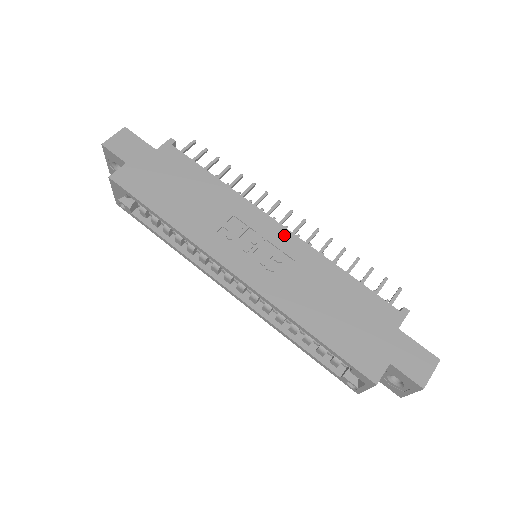
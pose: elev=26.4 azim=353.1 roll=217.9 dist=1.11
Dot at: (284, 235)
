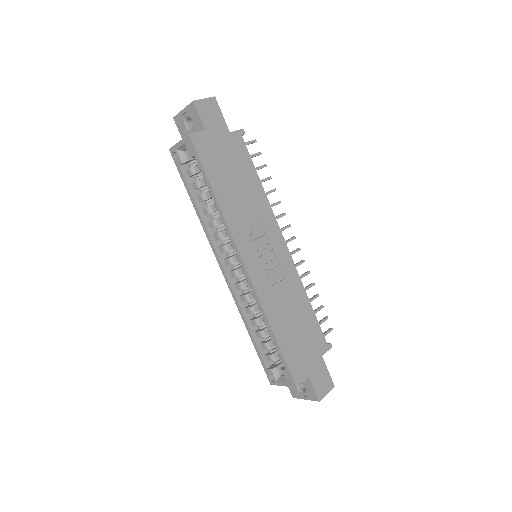
Dot at: (286, 254)
